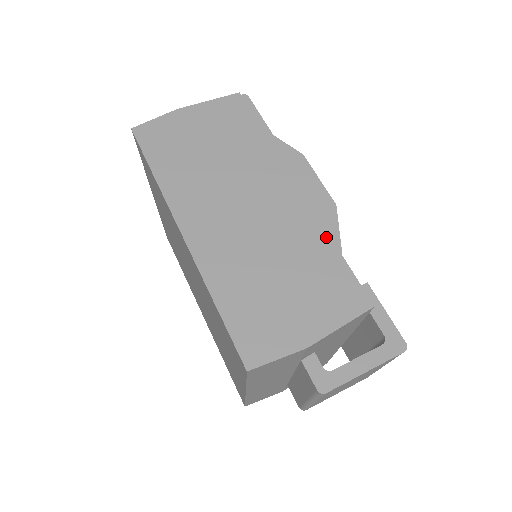
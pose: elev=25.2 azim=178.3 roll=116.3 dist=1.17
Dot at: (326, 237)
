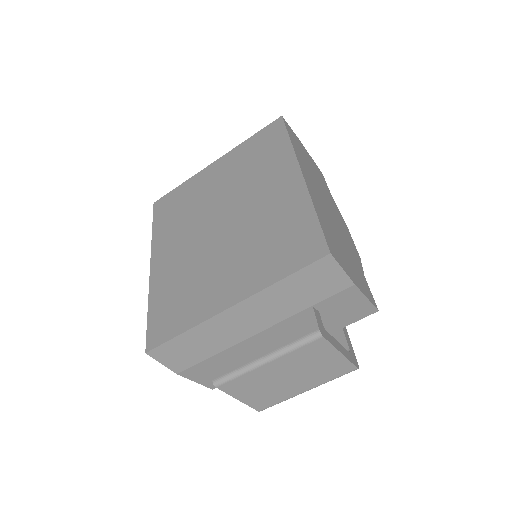
Dot at: (358, 261)
